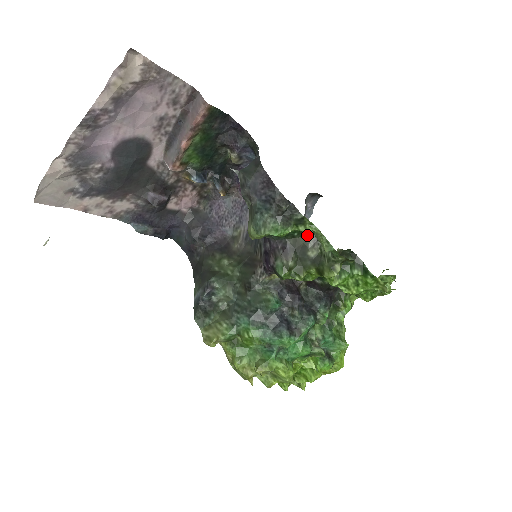
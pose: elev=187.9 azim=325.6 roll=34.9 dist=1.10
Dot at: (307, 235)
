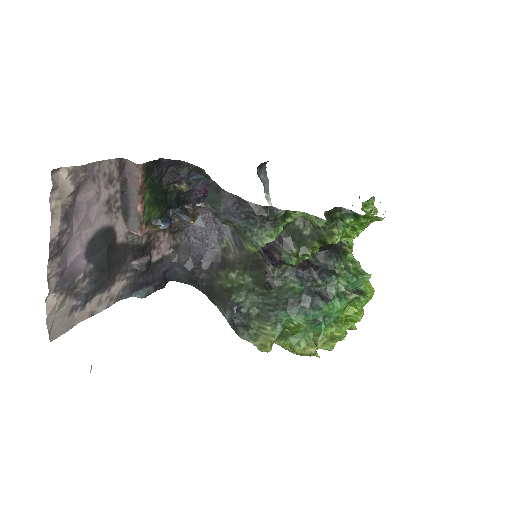
Dot at: (294, 220)
